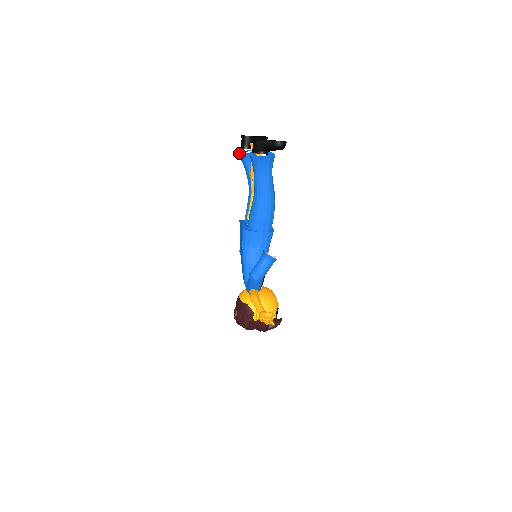
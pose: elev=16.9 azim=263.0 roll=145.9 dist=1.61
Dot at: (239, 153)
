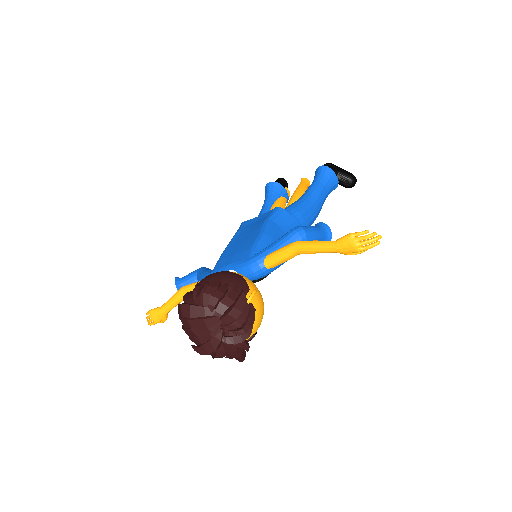
Dot at: (271, 184)
